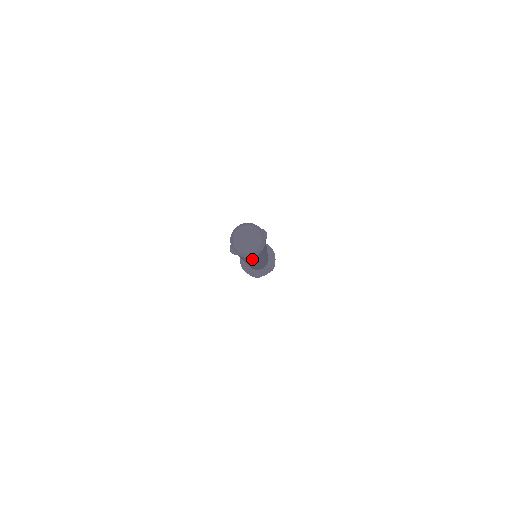
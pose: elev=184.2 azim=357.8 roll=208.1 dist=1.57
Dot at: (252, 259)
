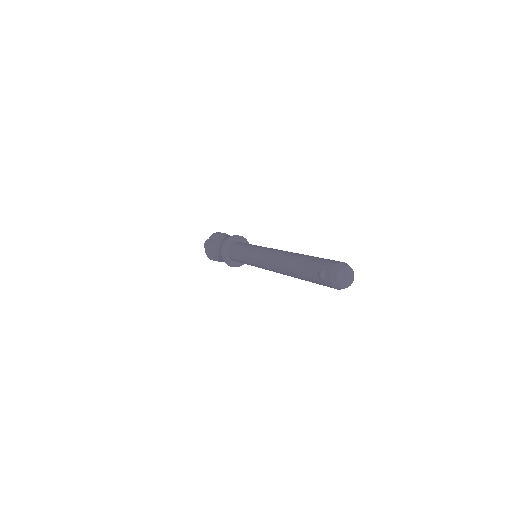
Dot at: (321, 284)
